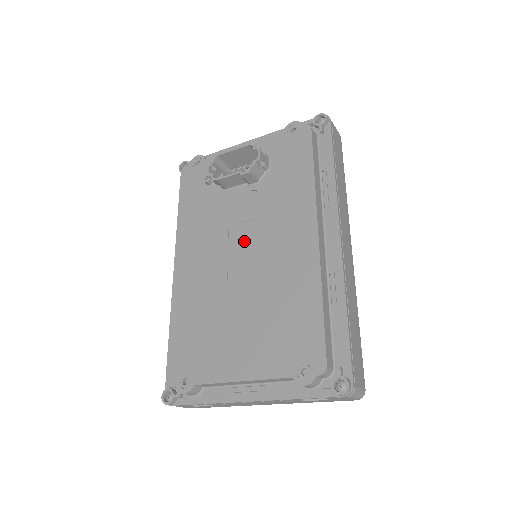
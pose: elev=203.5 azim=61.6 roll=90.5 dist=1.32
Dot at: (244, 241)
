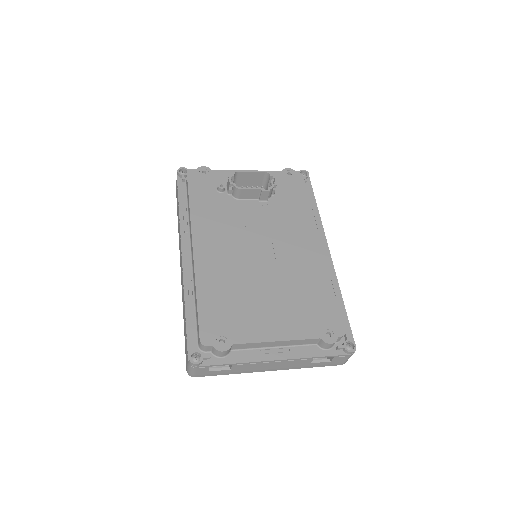
Dot at: (262, 240)
